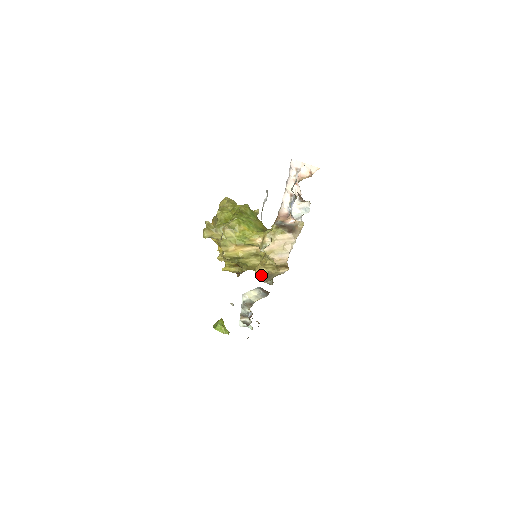
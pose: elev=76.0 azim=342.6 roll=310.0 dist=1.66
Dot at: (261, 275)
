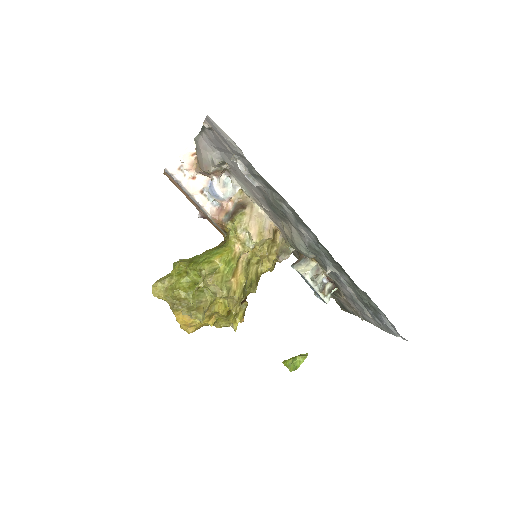
Dot at: (273, 266)
